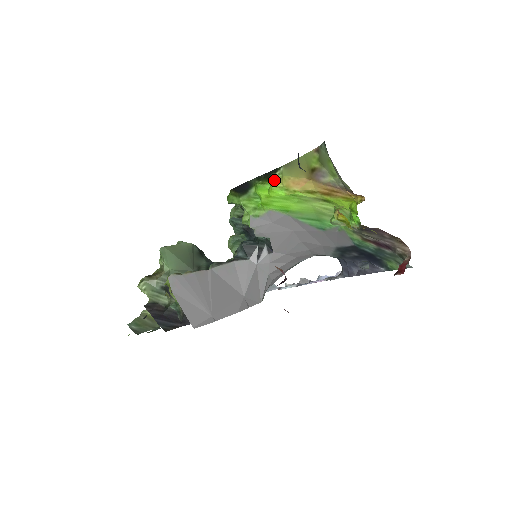
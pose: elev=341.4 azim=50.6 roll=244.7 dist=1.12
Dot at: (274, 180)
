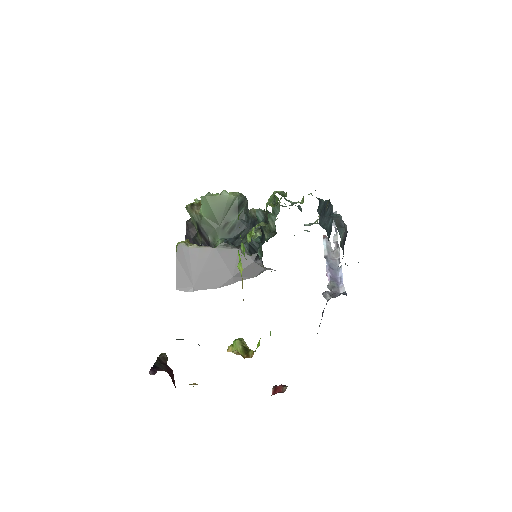
Dot at: occluded
